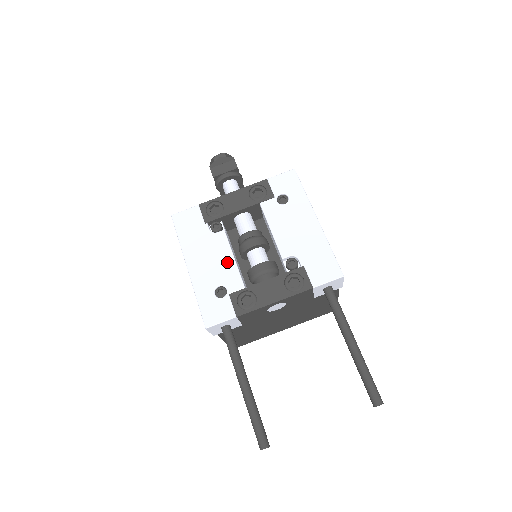
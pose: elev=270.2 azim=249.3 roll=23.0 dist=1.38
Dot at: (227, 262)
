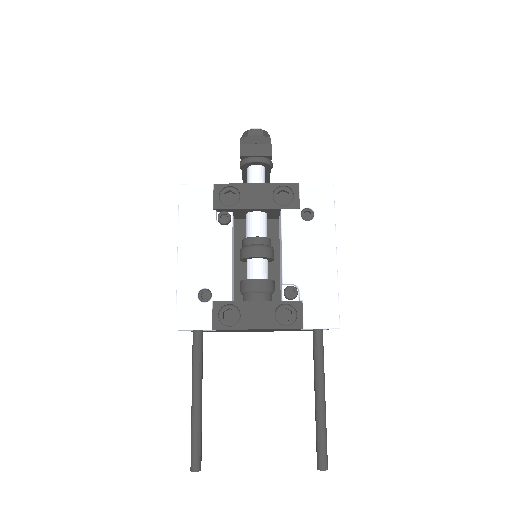
Dot at: (223, 264)
